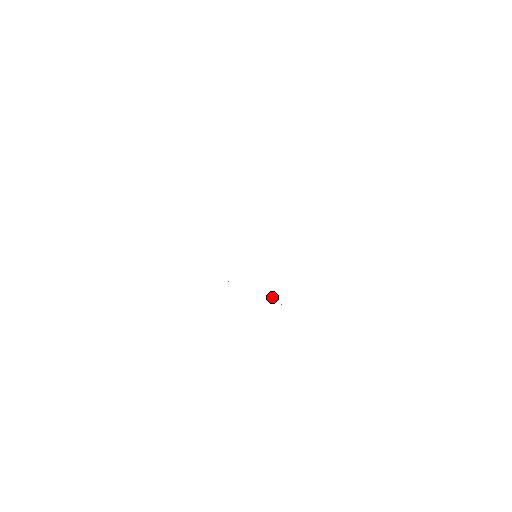
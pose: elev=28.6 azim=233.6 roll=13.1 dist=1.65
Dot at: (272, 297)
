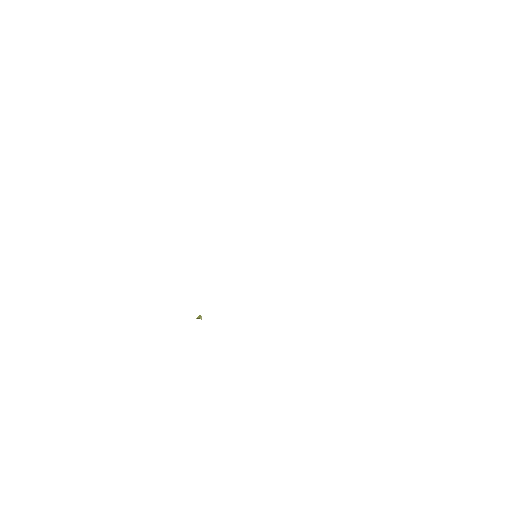
Dot at: (201, 316)
